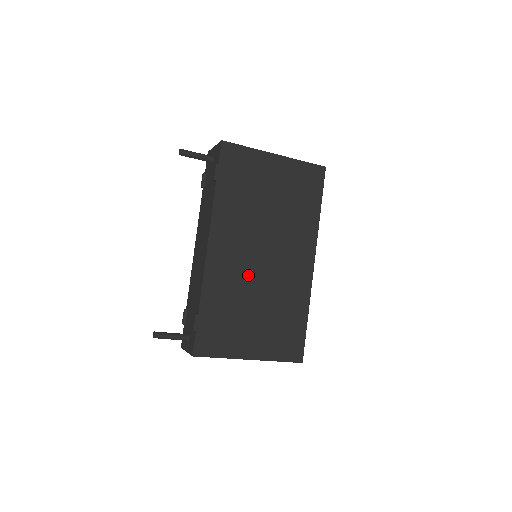
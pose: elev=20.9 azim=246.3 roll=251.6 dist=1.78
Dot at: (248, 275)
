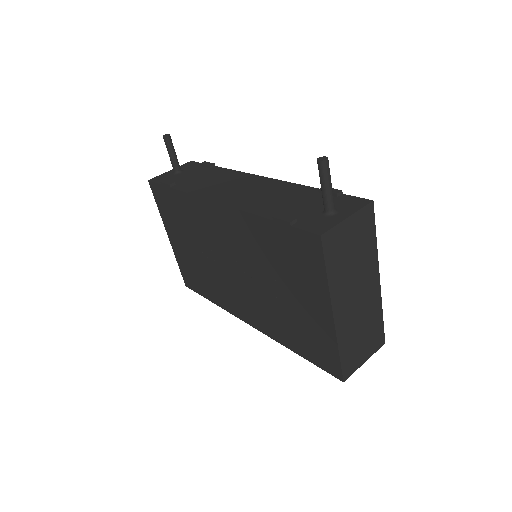
Dot at: occluded
